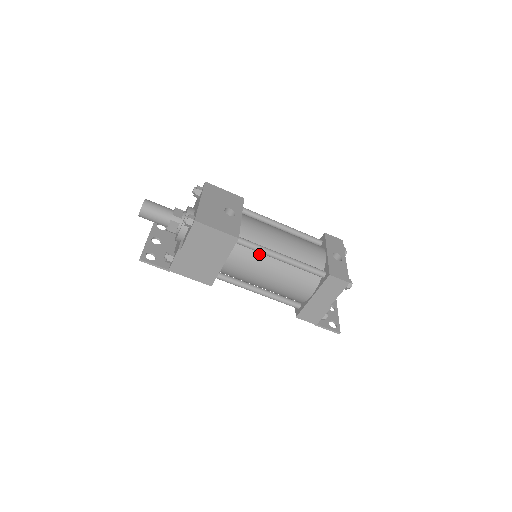
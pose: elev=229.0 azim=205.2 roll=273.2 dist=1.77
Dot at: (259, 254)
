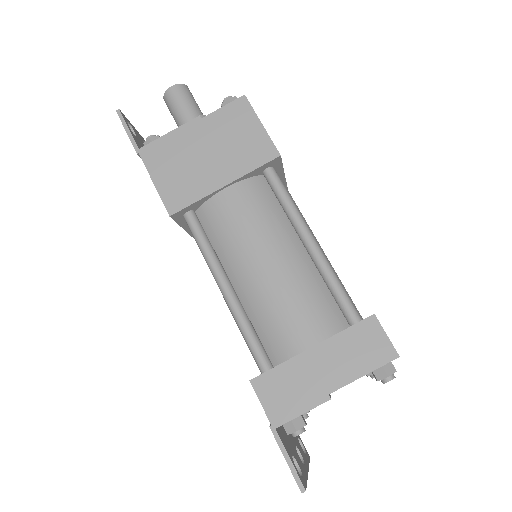
Dot at: (281, 216)
